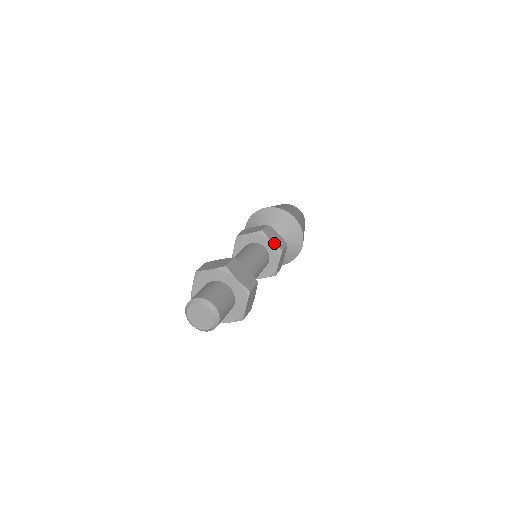
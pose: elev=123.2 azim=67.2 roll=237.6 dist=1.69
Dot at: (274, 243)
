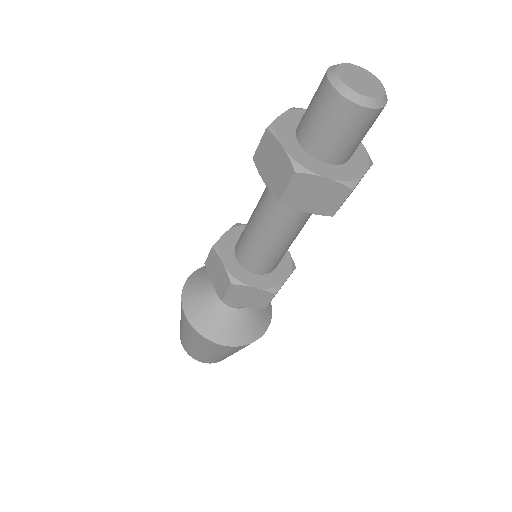
Dot at: occluded
